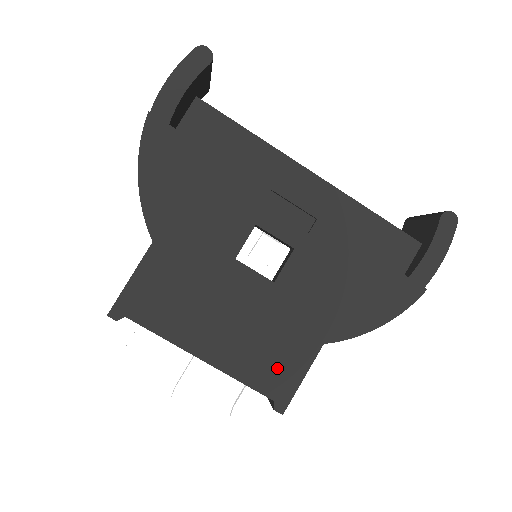
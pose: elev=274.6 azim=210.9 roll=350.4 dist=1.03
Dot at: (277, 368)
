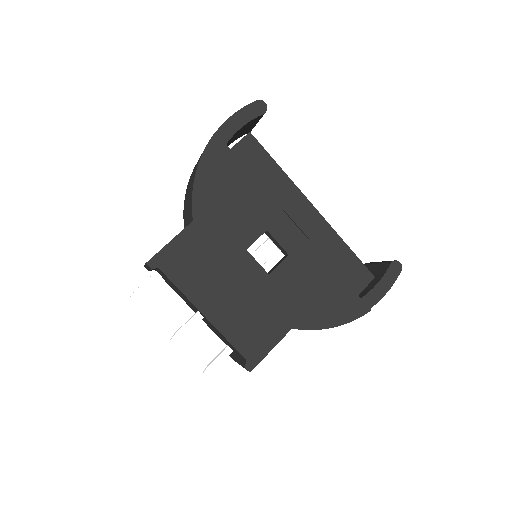
Dot at: (255, 337)
